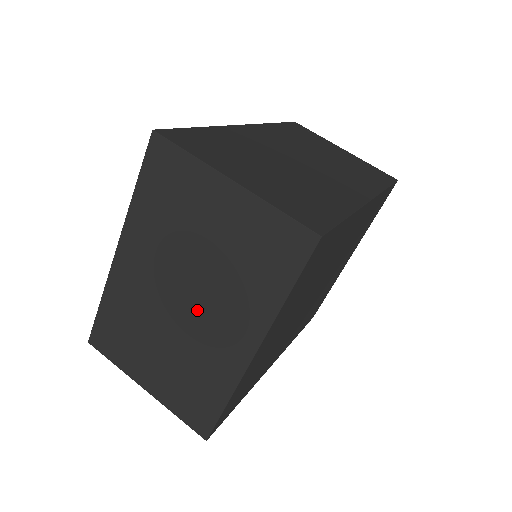
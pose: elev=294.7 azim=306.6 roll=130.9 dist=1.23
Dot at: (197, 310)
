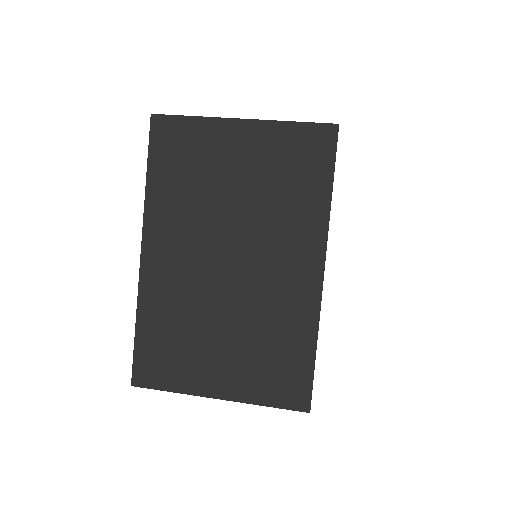
Dot at: (249, 263)
